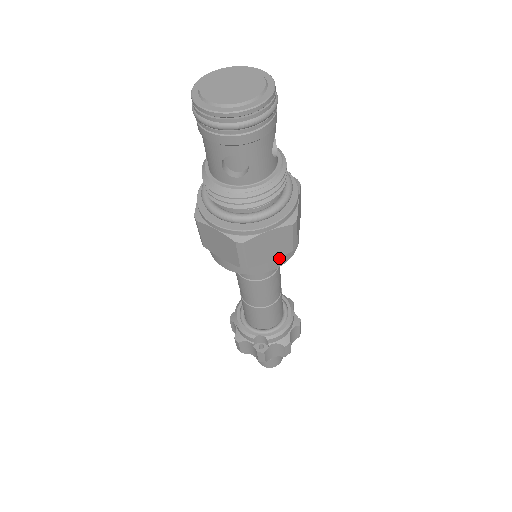
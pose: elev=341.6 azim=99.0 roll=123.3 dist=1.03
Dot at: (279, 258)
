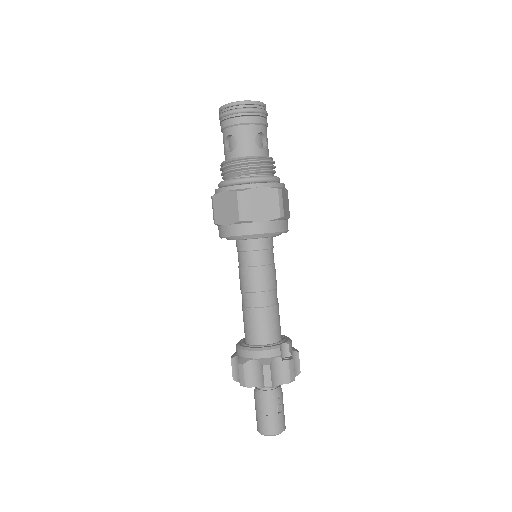
Dot at: (287, 221)
